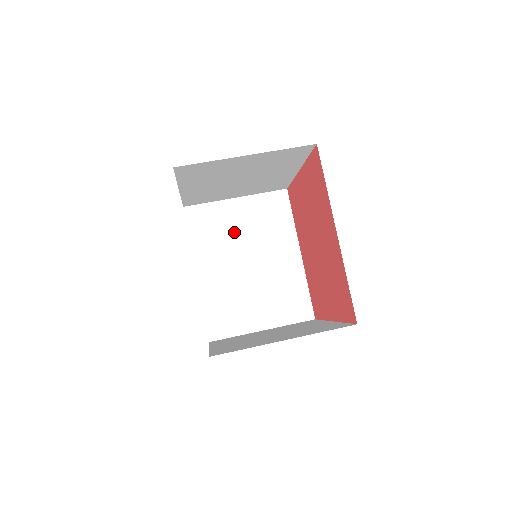
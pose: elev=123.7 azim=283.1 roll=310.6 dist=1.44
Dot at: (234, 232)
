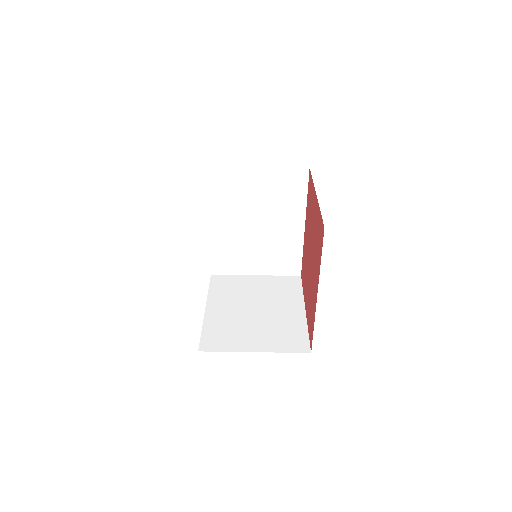
Dot at: (249, 197)
